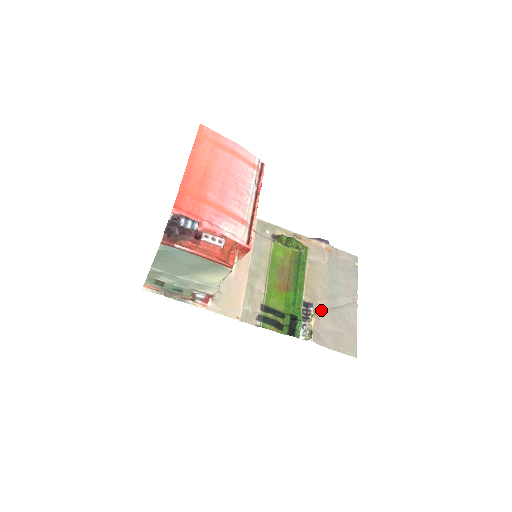
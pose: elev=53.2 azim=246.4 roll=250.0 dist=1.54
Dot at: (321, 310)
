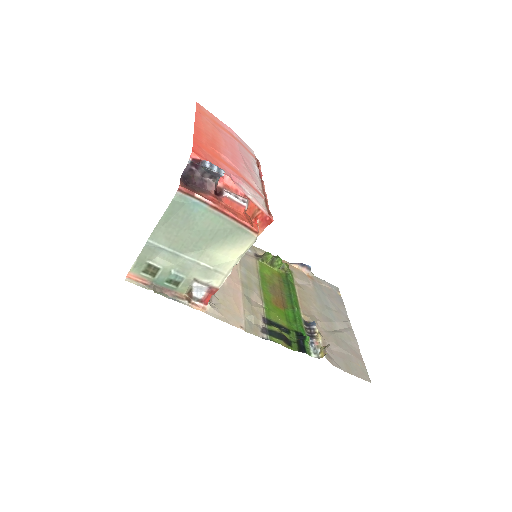
Dot at: (322, 331)
